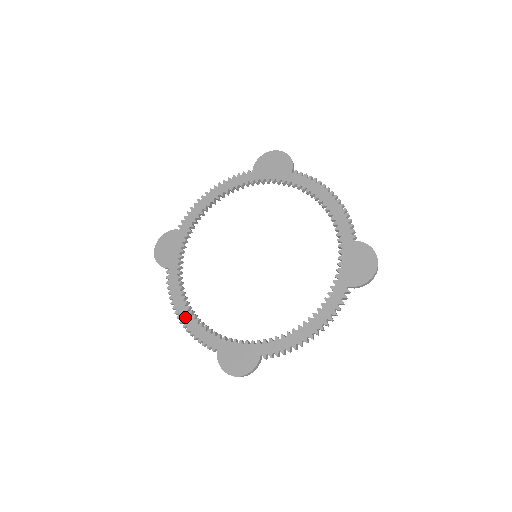
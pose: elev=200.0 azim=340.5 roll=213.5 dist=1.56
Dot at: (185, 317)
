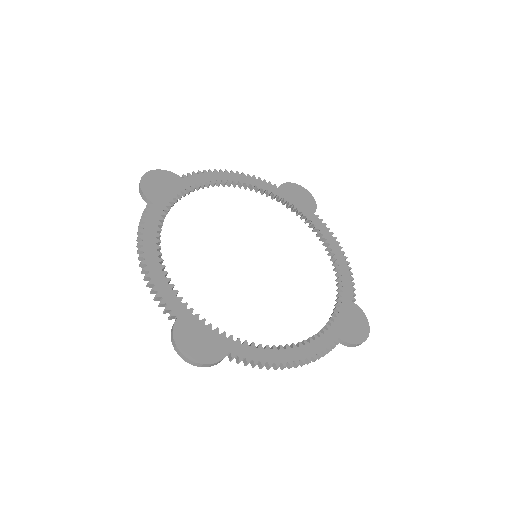
Dot at: (151, 261)
